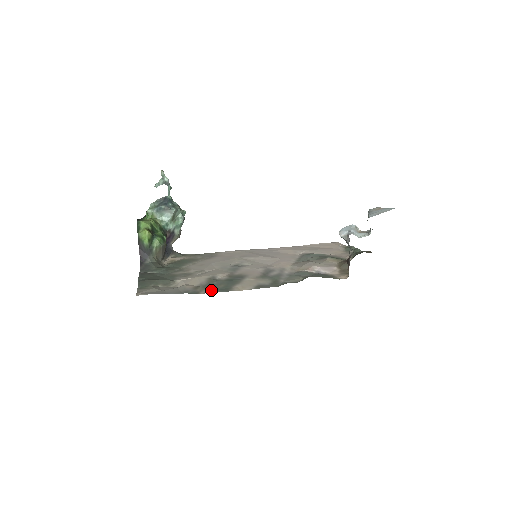
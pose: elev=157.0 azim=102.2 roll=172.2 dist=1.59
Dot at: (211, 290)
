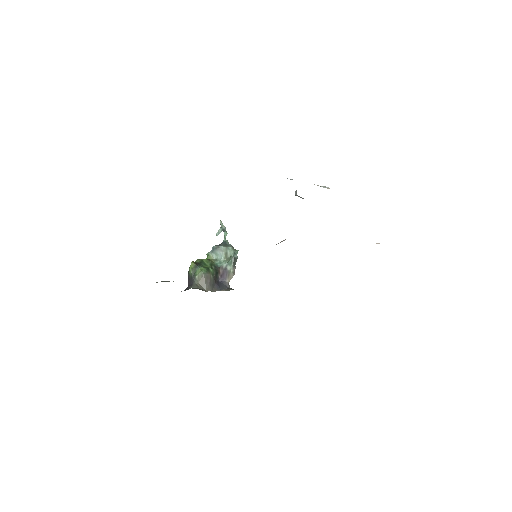
Dot at: occluded
